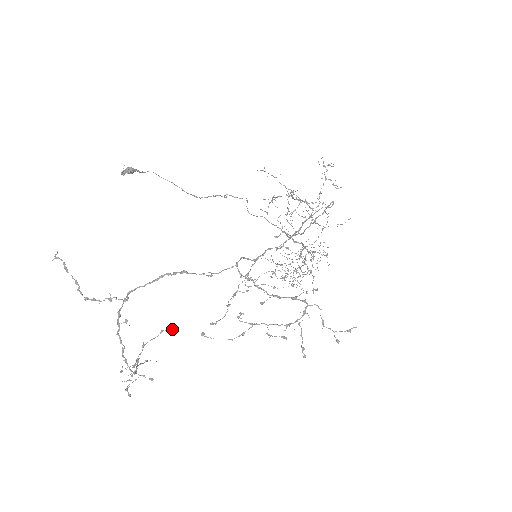
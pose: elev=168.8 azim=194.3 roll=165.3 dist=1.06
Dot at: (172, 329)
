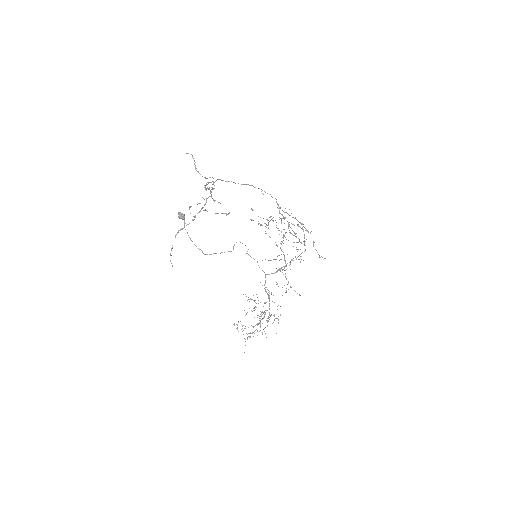
Dot at: (225, 213)
